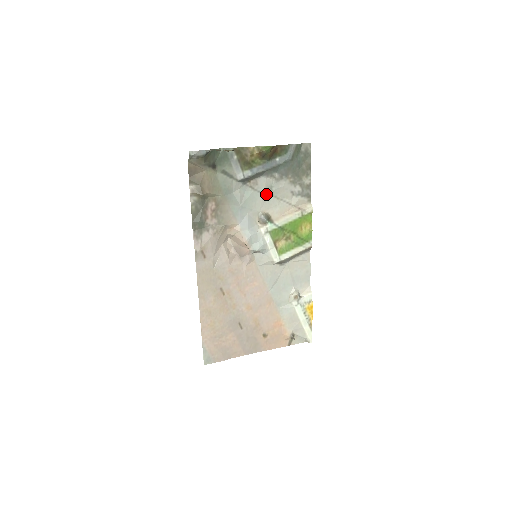
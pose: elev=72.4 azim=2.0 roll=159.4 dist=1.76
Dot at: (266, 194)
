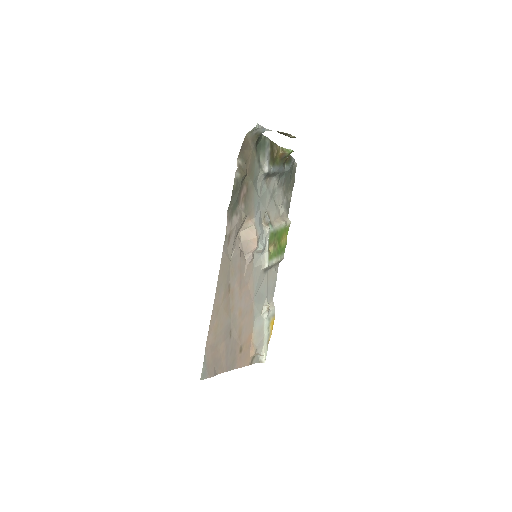
Dot at: (271, 196)
